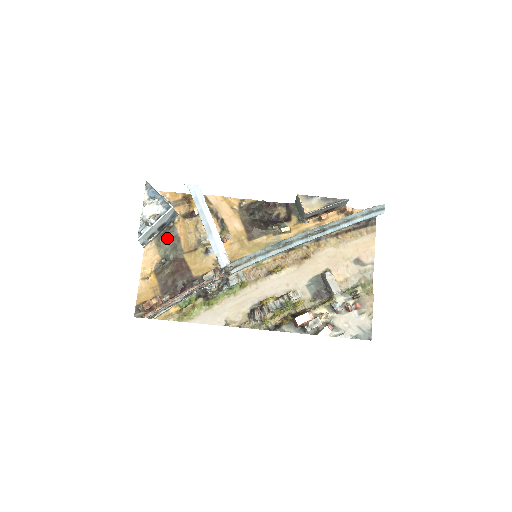
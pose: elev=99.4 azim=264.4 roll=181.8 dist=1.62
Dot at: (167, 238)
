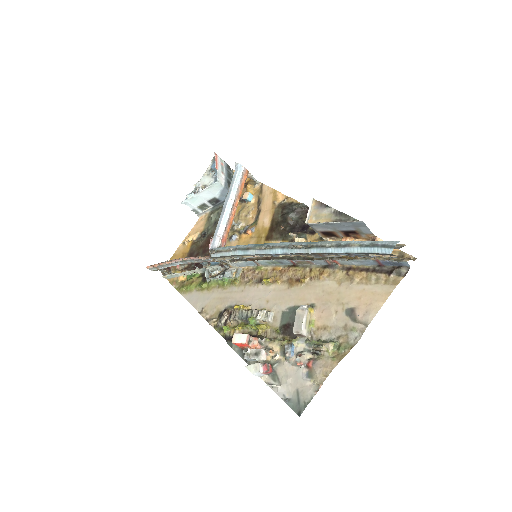
Dot at: (216, 214)
